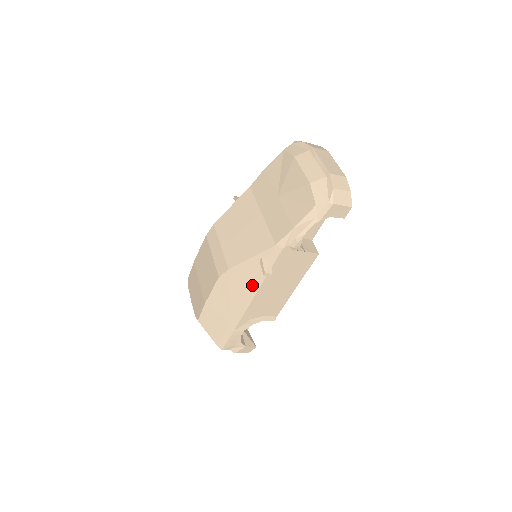
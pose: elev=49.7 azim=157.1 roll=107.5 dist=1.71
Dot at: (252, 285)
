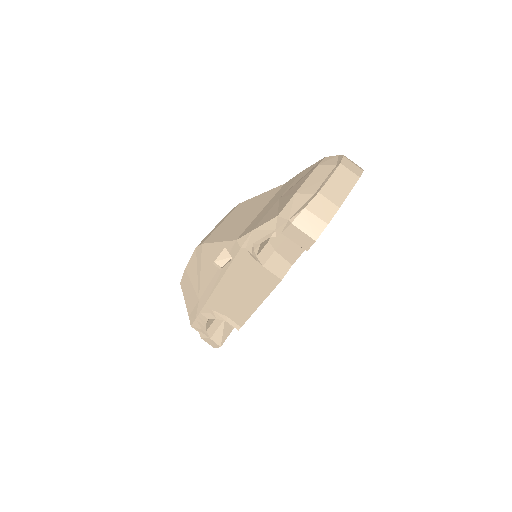
Dot at: (216, 273)
